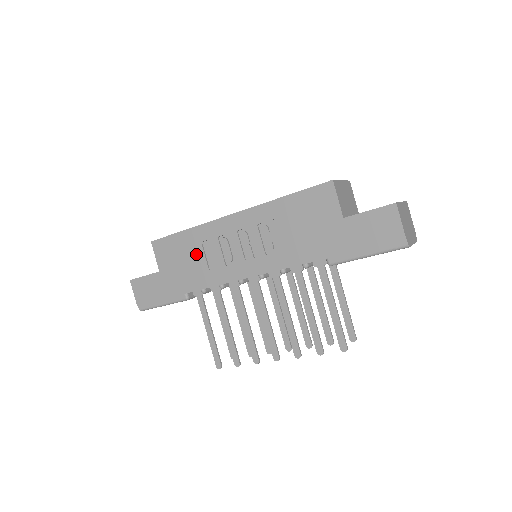
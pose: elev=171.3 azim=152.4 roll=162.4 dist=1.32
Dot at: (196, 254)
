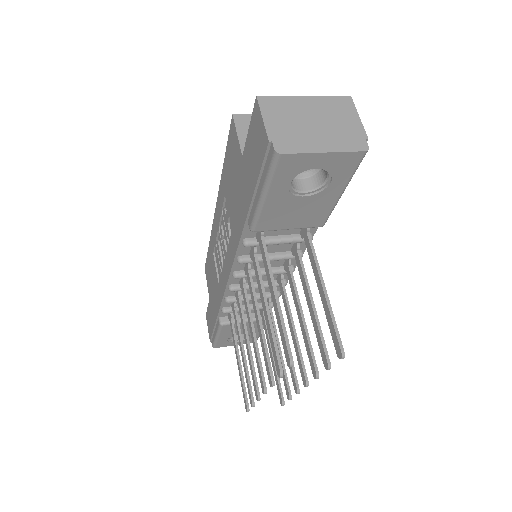
Dot at: (214, 269)
